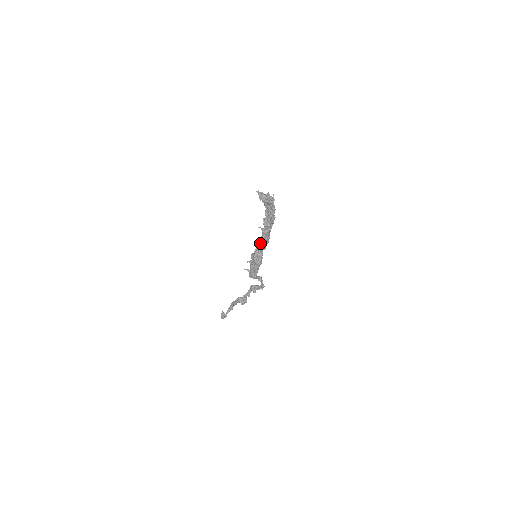
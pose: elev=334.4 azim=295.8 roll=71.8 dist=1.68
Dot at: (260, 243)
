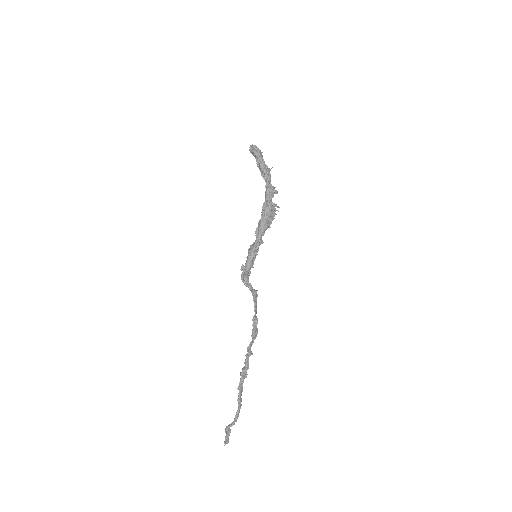
Dot at: (257, 228)
